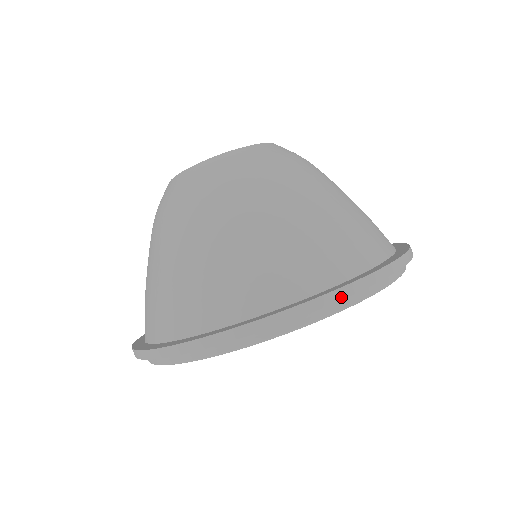
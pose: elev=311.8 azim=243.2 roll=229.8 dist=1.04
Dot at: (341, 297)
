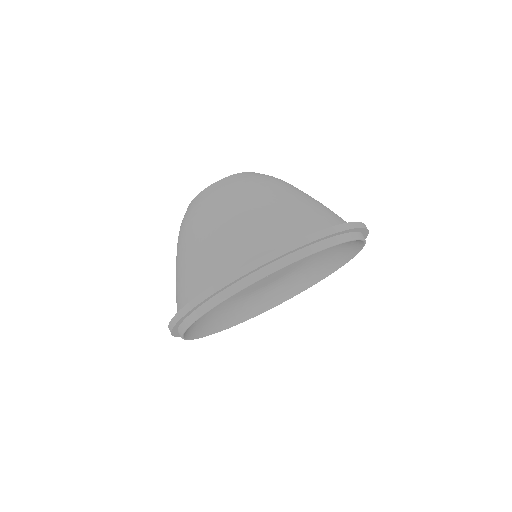
Dot at: (360, 226)
